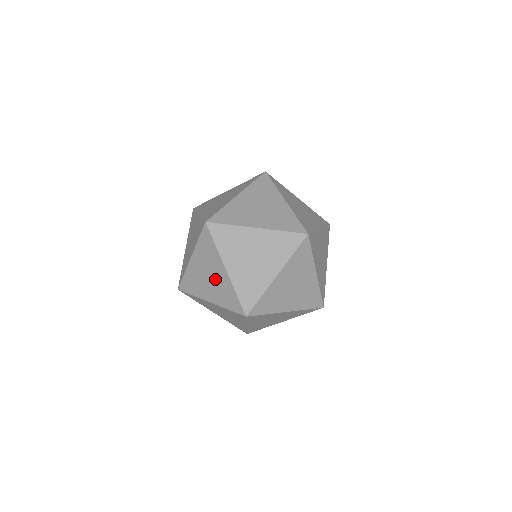
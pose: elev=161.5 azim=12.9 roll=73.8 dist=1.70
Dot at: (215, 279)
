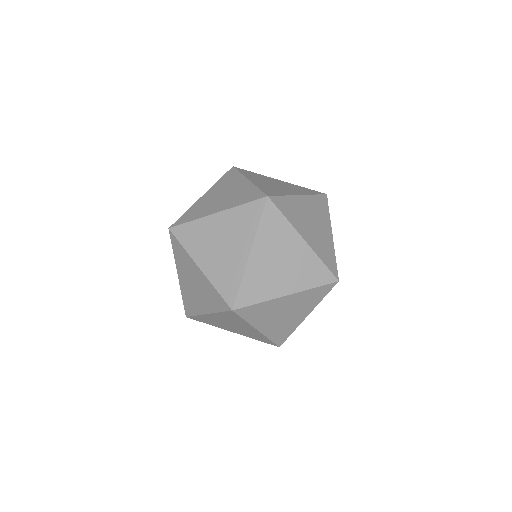
Dot at: (198, 285)
